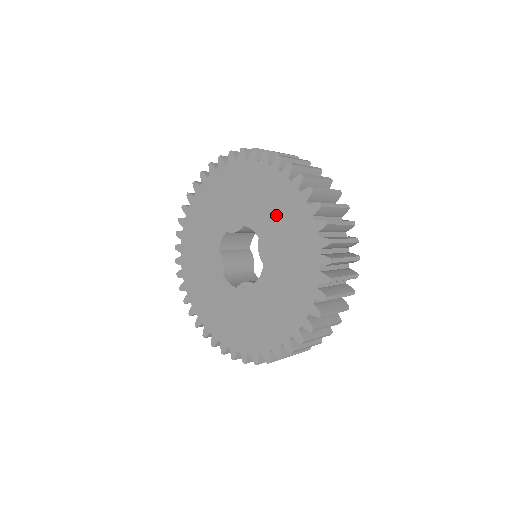
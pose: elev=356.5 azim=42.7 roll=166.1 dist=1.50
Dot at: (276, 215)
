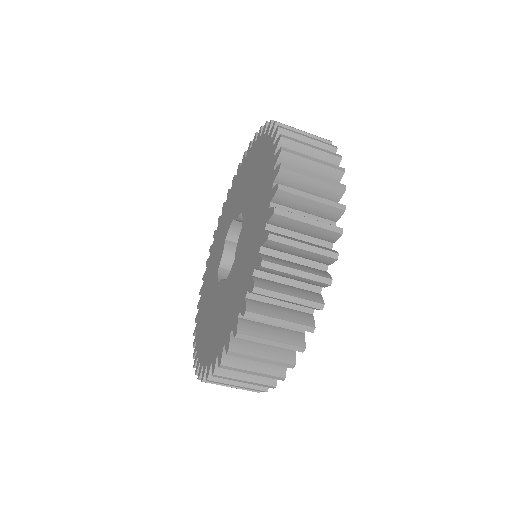
Dot at: (256, 200)
